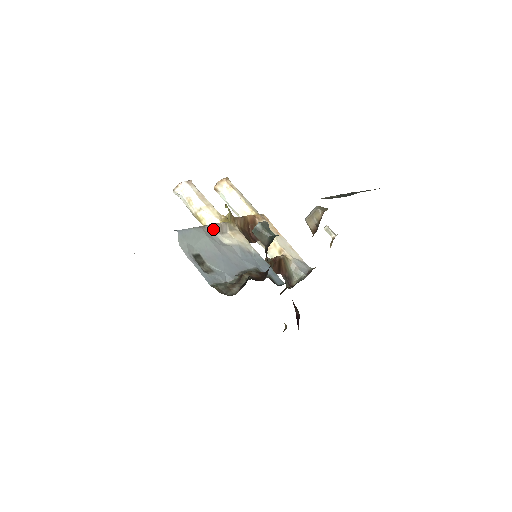
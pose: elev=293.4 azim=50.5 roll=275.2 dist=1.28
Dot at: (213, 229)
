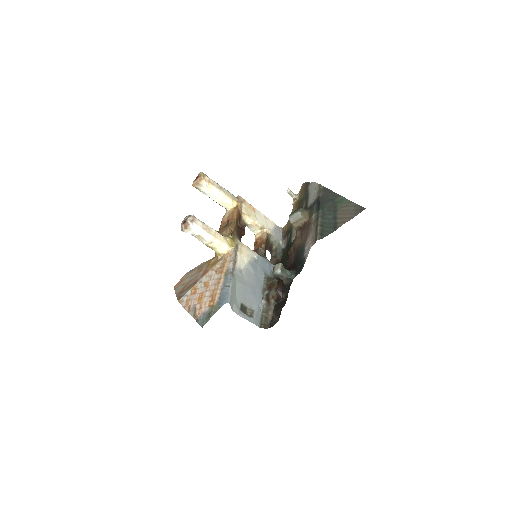
Dot at: (234, 266)
